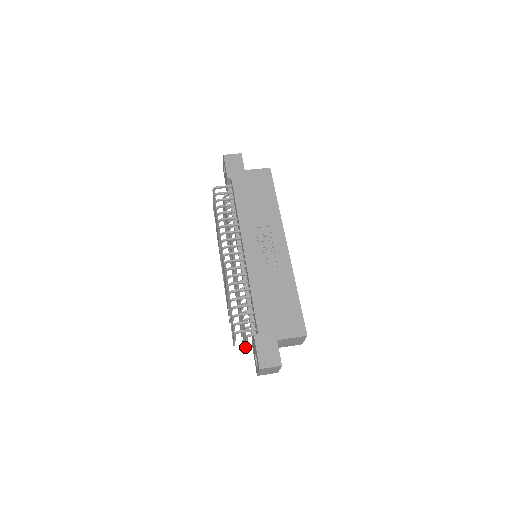
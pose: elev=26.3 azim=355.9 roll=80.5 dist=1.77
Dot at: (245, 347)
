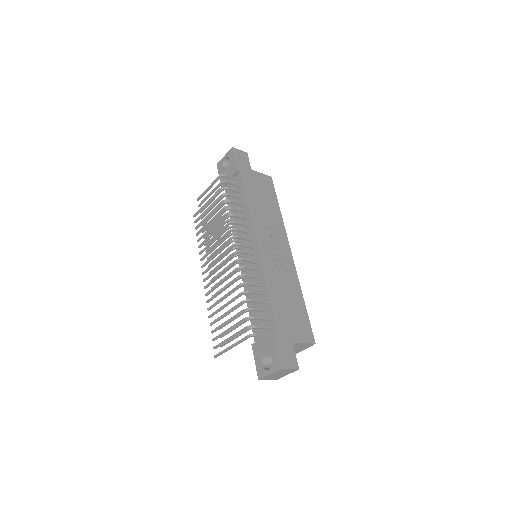
Dot at: (225, 351)
